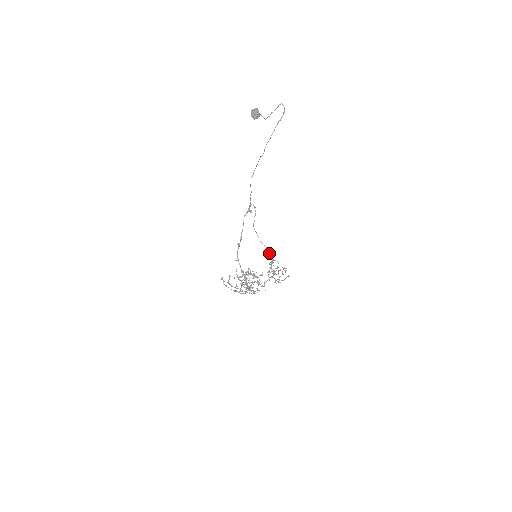
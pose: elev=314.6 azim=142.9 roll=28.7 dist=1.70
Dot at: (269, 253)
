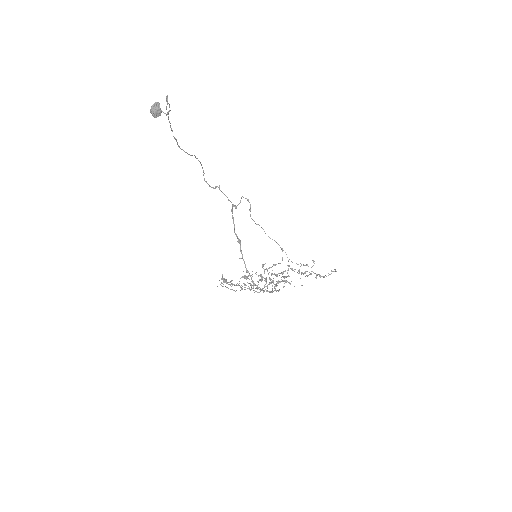
Dot at: (282, 250)
